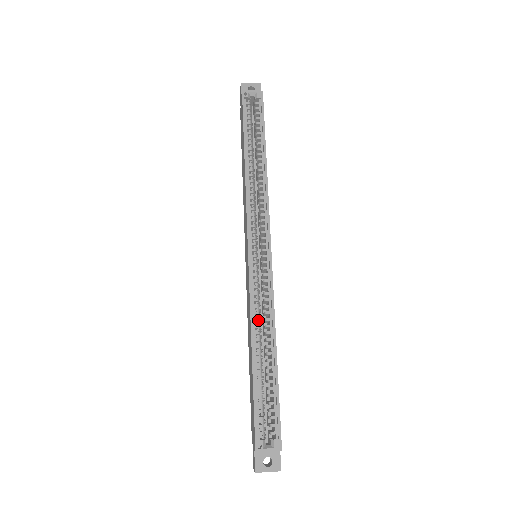
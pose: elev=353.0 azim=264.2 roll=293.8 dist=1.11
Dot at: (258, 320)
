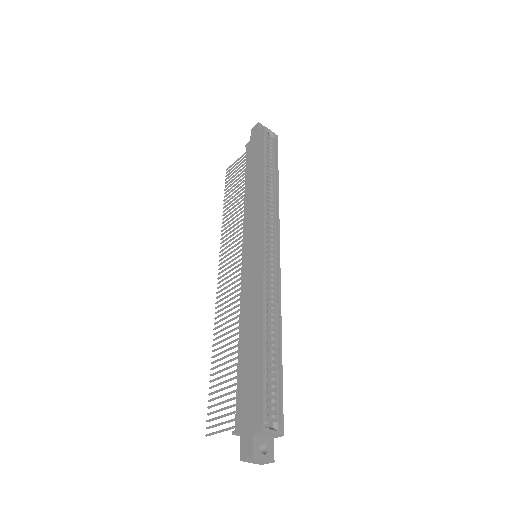
Dot at: (267, 306)
